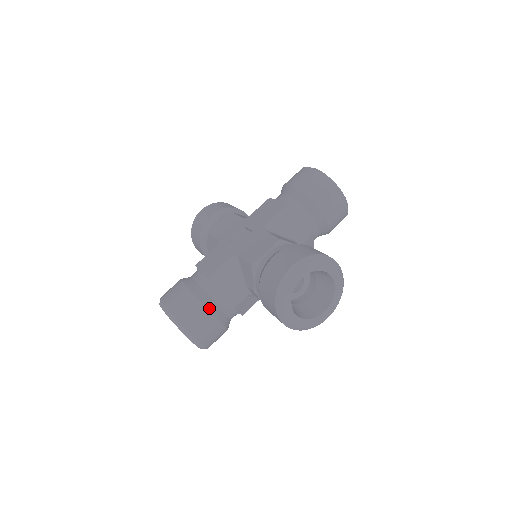
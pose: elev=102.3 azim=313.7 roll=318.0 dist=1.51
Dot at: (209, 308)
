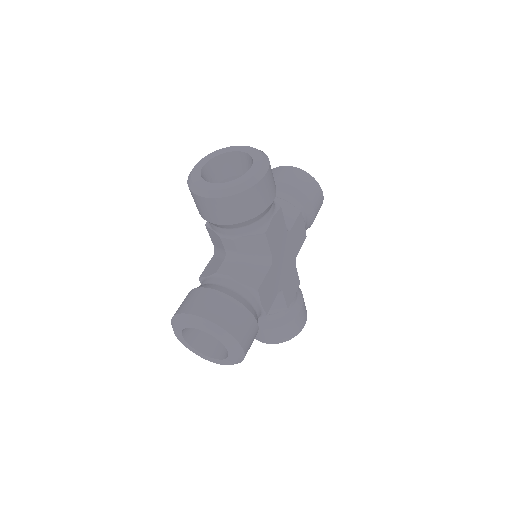
Dot at: (199, 287)
